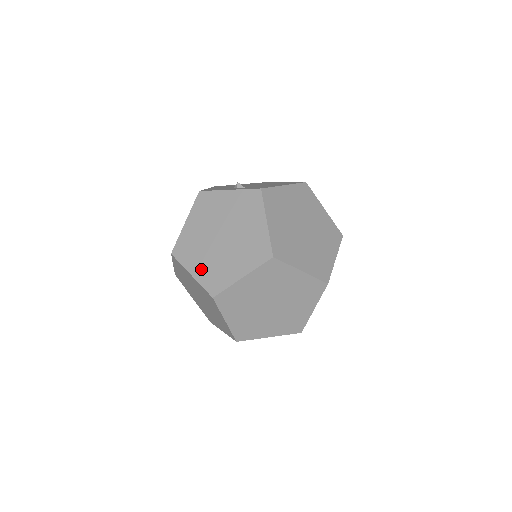
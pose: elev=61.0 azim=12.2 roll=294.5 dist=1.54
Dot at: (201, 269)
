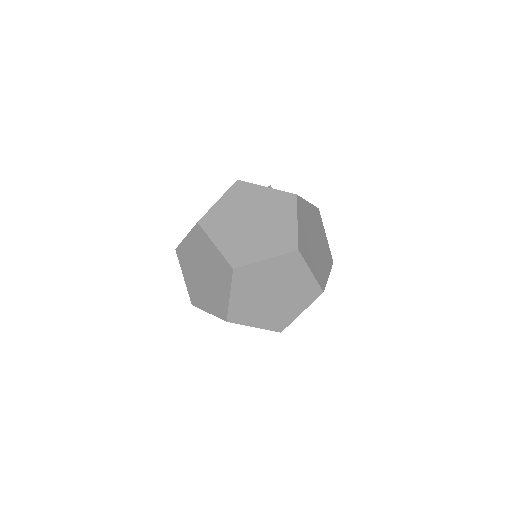
Dot at: (226, 242)
